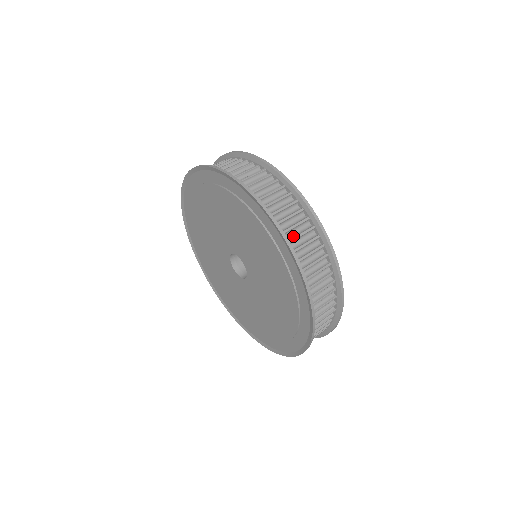
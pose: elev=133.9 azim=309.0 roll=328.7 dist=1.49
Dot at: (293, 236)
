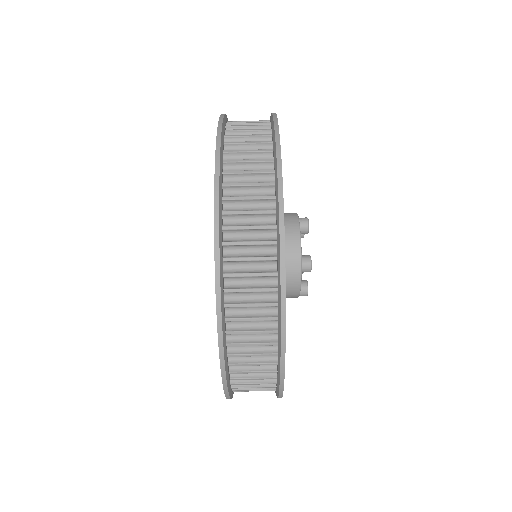
Dot at: (238, 210)
